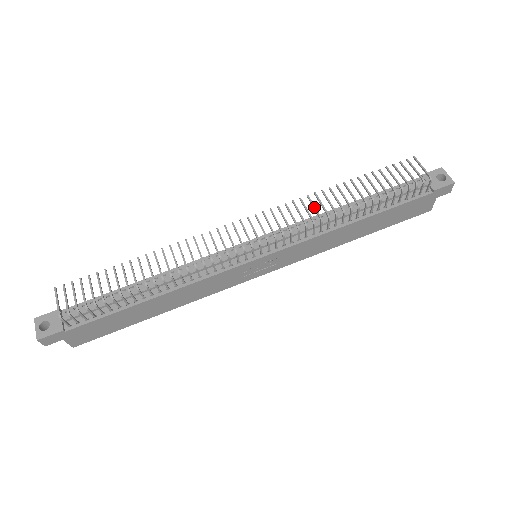
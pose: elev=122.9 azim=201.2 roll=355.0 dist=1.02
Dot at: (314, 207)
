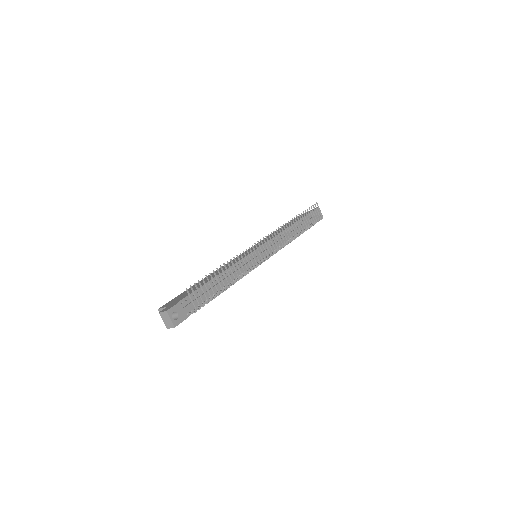
Dot at: (290, 232)
